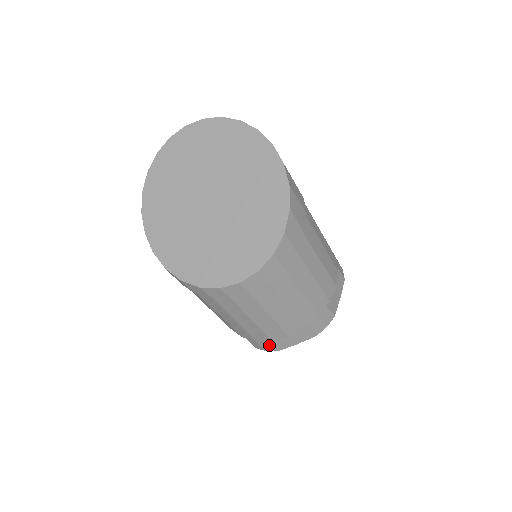
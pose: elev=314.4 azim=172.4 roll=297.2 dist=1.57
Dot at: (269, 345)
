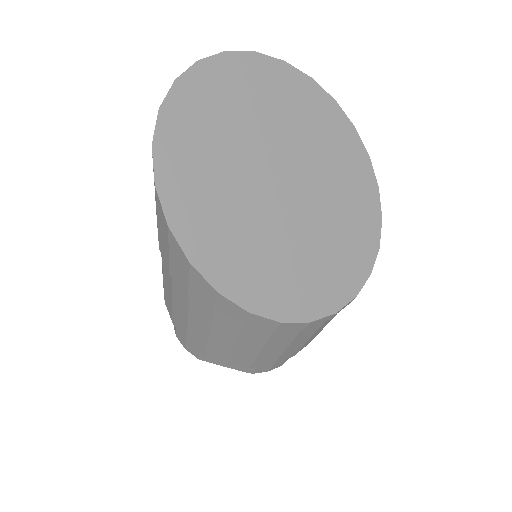
Dot at: (283, 362)
